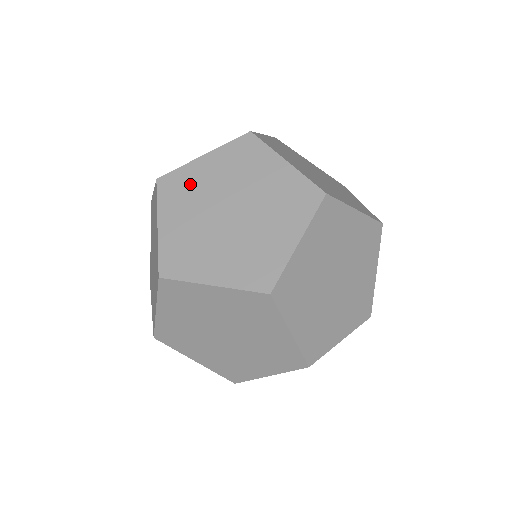
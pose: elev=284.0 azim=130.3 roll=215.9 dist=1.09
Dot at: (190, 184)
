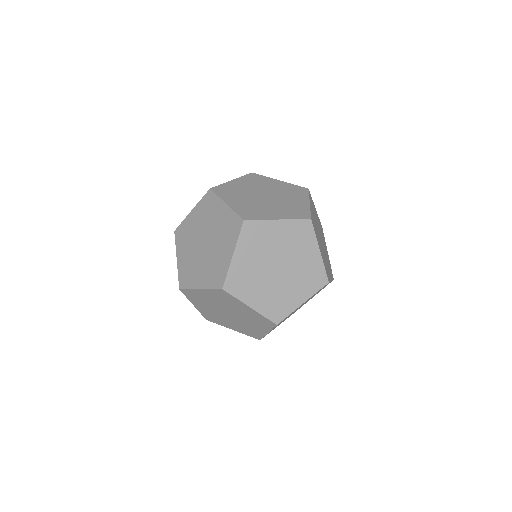
Dot at: (187, 230)
